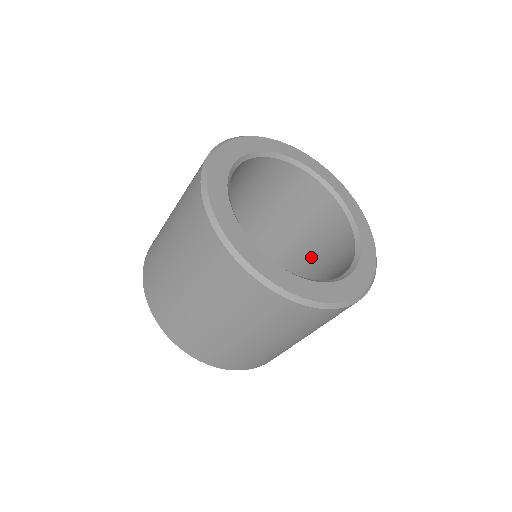
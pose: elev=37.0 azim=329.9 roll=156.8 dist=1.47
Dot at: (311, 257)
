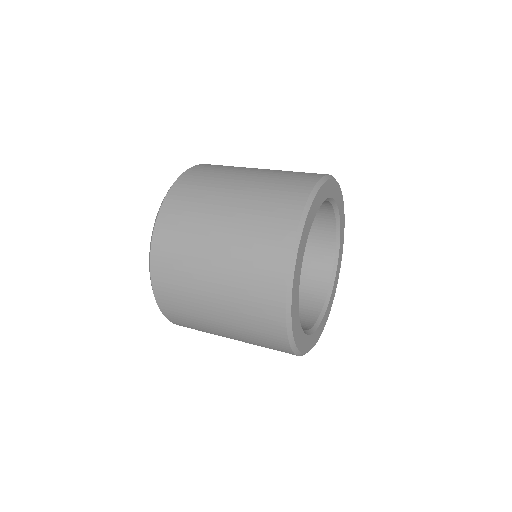
Dot at: occluded
